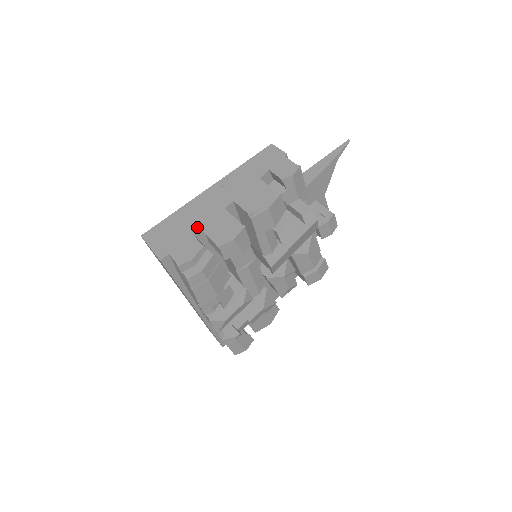
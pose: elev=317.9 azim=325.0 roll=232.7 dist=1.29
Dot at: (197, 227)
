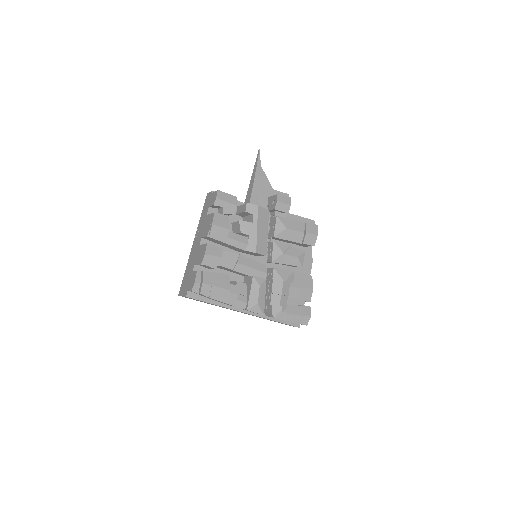
Dot at: (193, 266)
